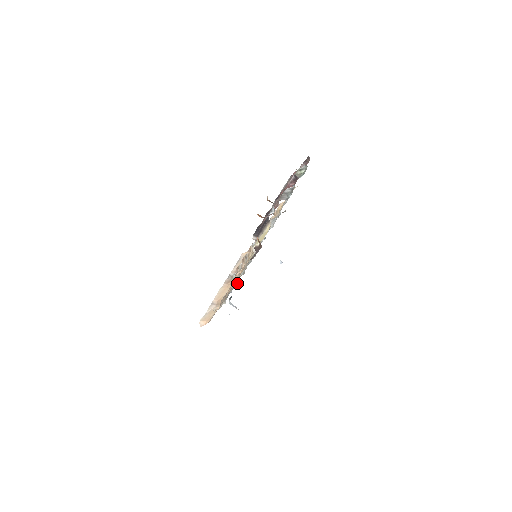
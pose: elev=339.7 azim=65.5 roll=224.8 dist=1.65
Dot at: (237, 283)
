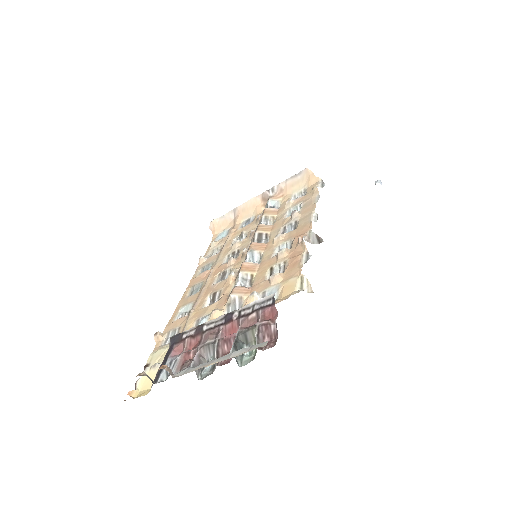
Dot at: occluded
